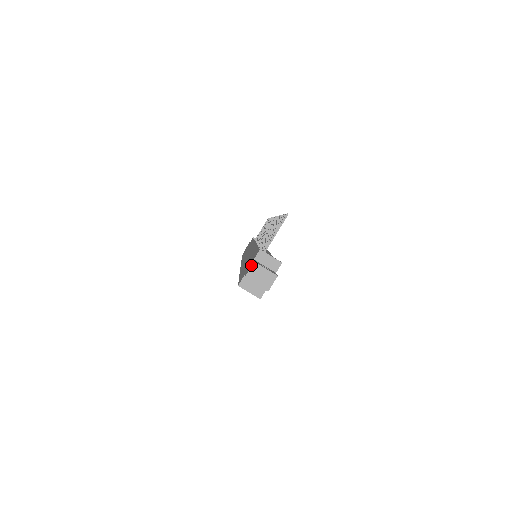
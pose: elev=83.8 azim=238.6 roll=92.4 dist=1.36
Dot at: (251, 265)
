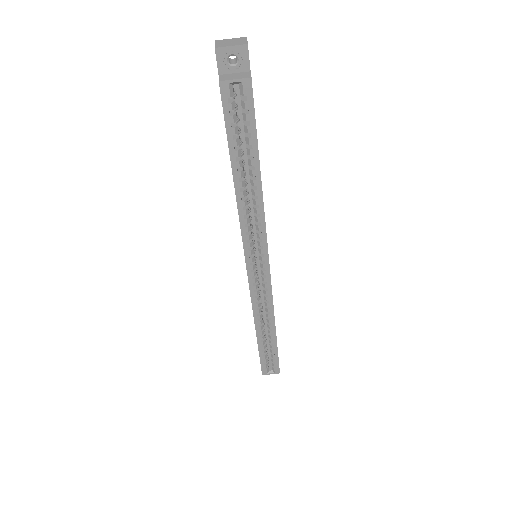
Dot at: occluded
